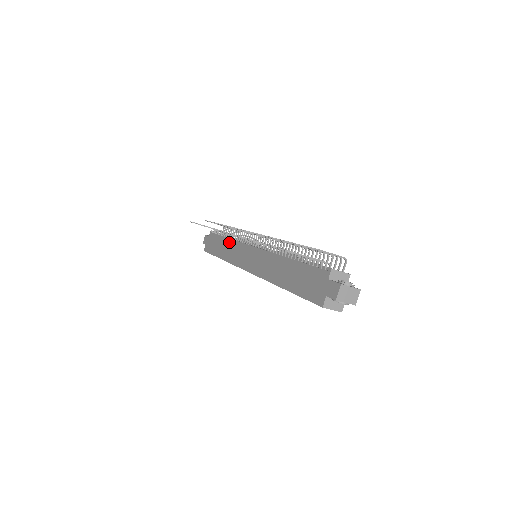
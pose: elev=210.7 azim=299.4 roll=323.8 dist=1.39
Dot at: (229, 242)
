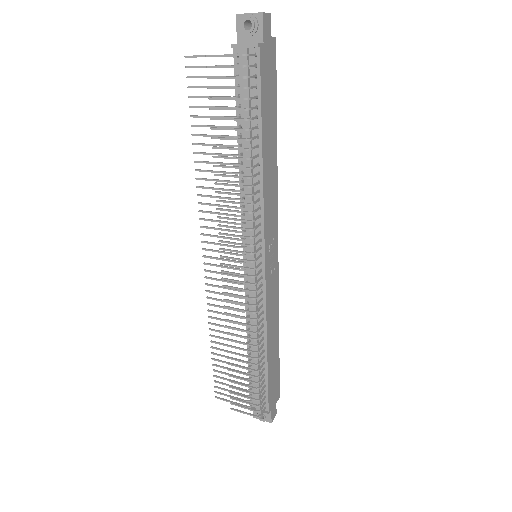
Dot at: (241, 170)
